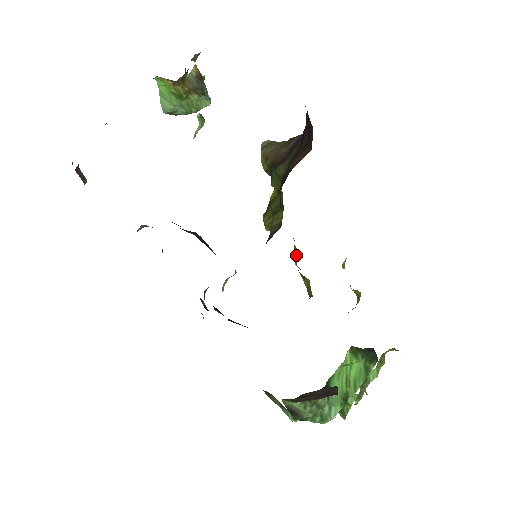
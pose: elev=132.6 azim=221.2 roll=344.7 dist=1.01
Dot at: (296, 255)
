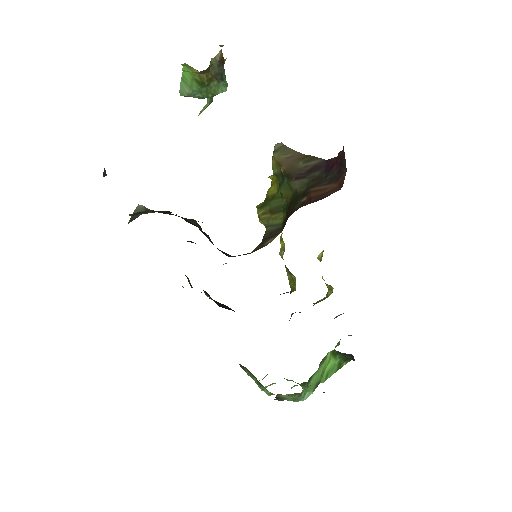
Dot at: (282, 246)
